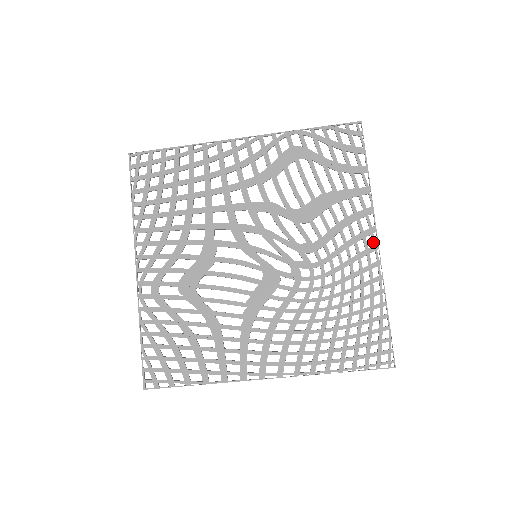
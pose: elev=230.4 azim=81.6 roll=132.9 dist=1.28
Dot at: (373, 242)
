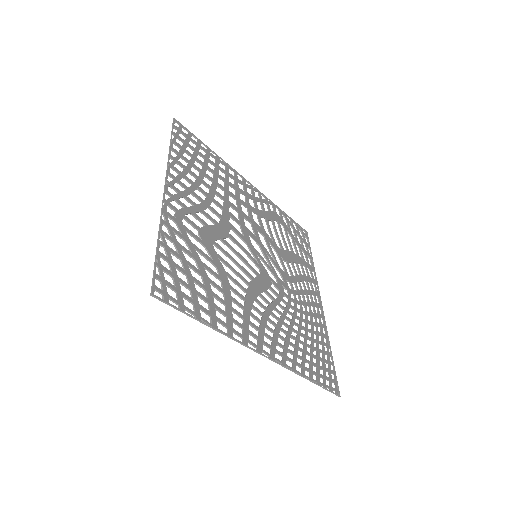
Dot at: (319, 301)
